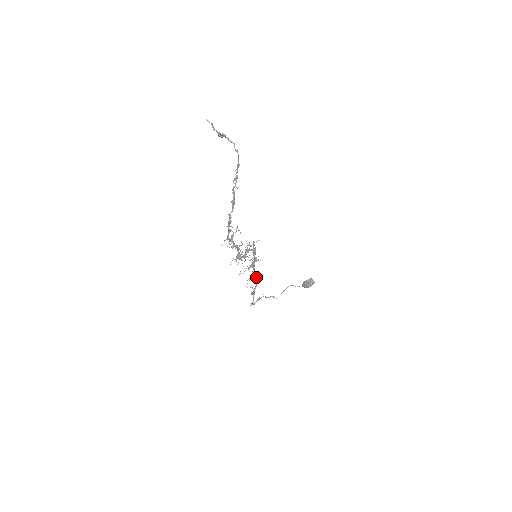
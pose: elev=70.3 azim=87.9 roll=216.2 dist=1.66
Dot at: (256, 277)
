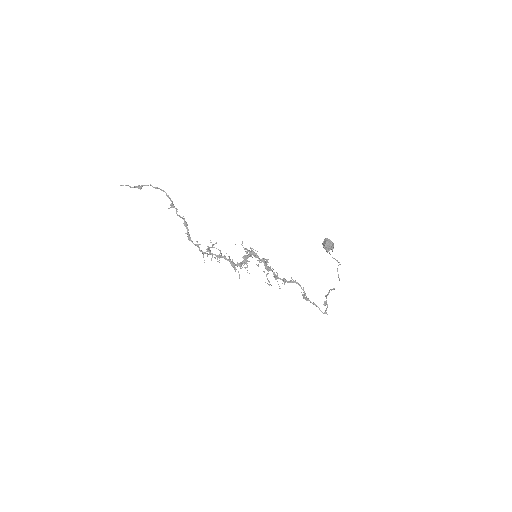
Dot at: occluded
